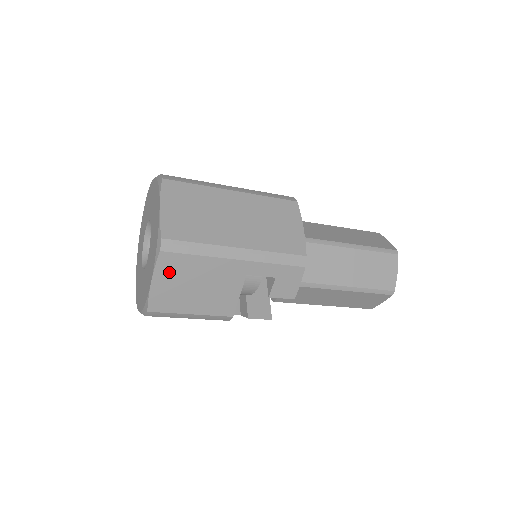
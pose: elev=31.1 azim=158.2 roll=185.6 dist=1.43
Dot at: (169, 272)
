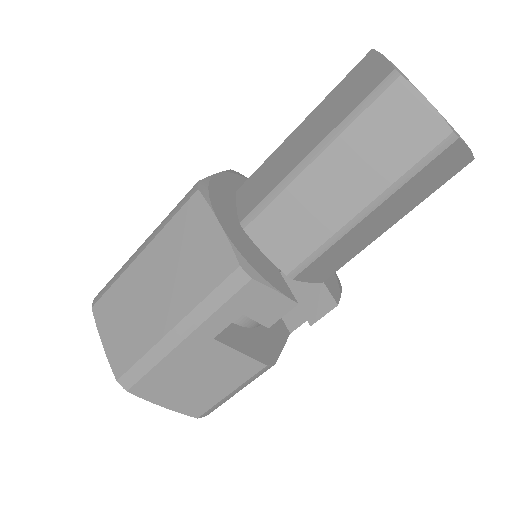
Dot at: (159, 393)
